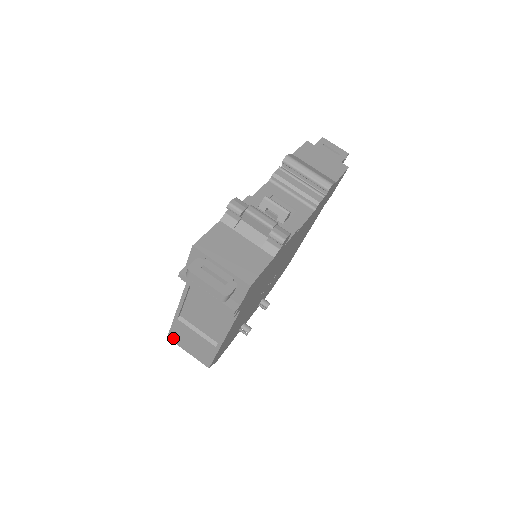
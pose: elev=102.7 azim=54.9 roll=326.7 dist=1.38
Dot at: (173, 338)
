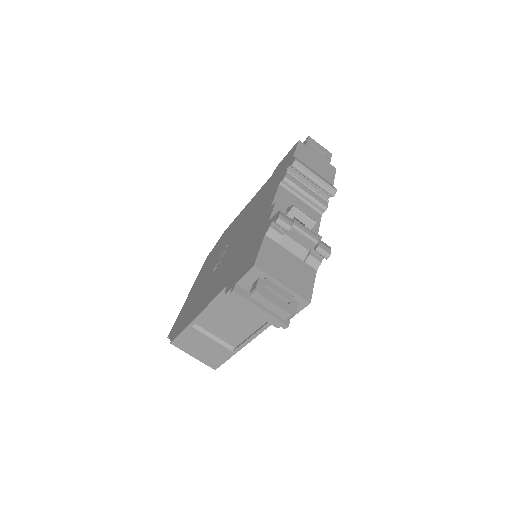
Dot at: (178, 344)
